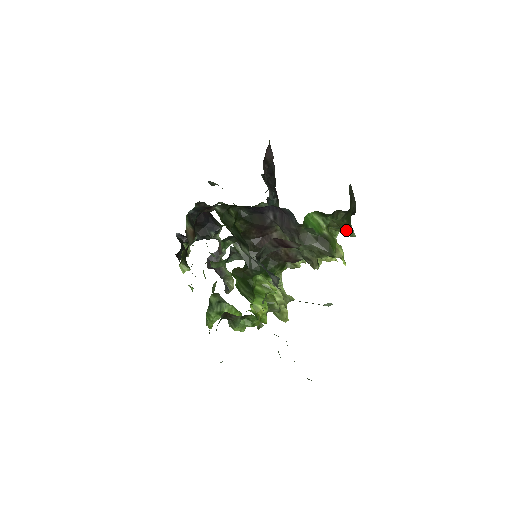
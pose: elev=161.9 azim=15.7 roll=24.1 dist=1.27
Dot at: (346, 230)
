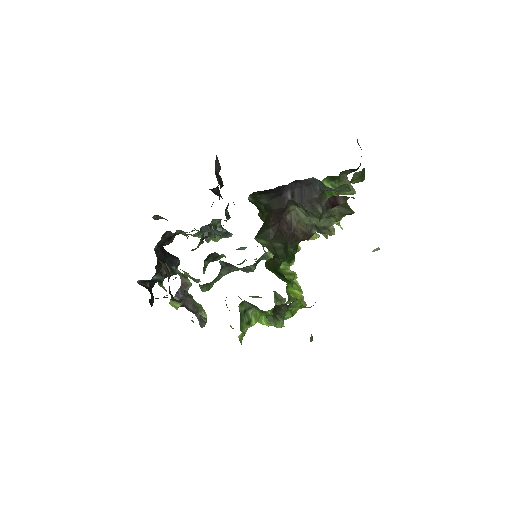
Dot at: occluded
